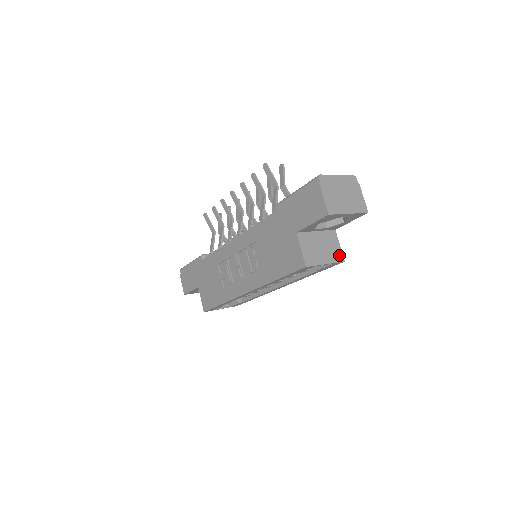
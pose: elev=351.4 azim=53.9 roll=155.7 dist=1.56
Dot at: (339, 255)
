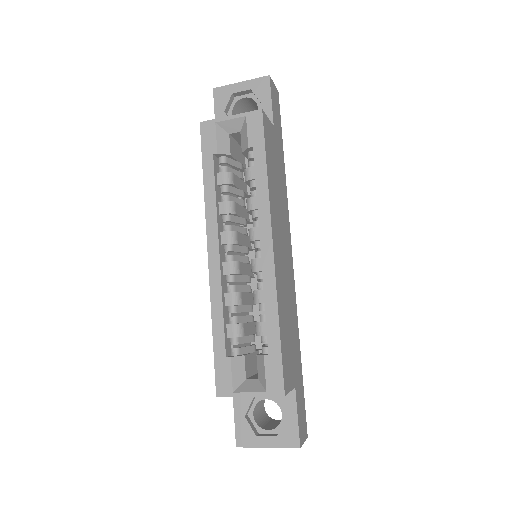
Dot at: occluded
